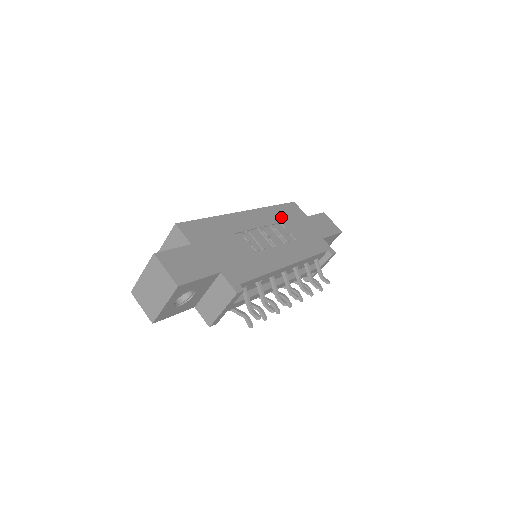
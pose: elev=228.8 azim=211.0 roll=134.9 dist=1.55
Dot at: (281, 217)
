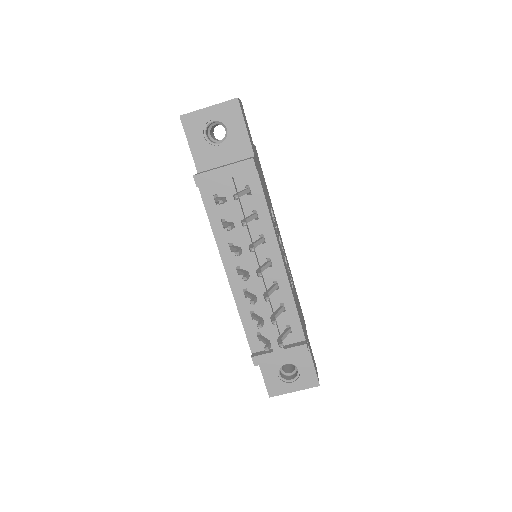
Dot at: occluded
